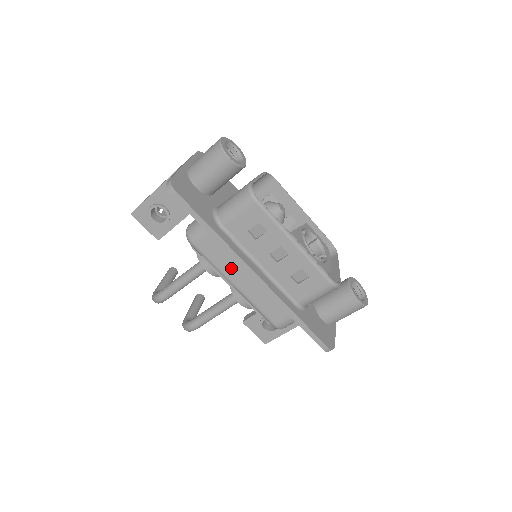
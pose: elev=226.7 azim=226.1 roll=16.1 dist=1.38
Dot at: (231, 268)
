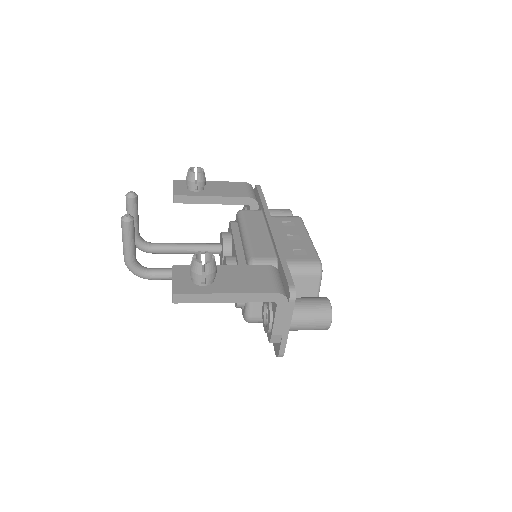
Dot at: occluded
